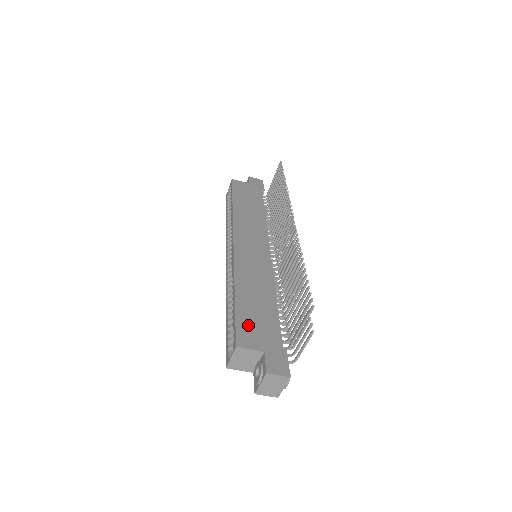
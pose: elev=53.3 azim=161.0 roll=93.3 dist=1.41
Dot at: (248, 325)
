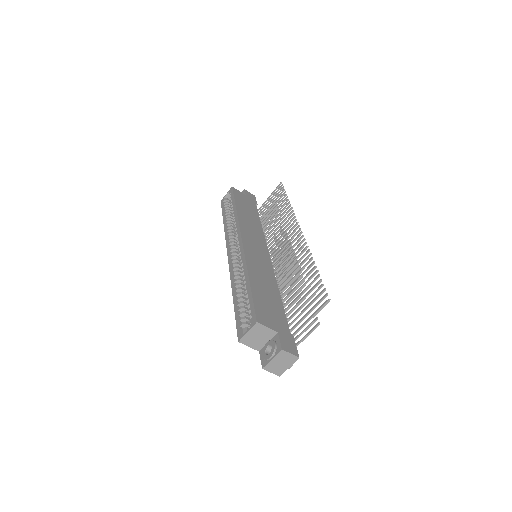
Dot at: (263, 308)
